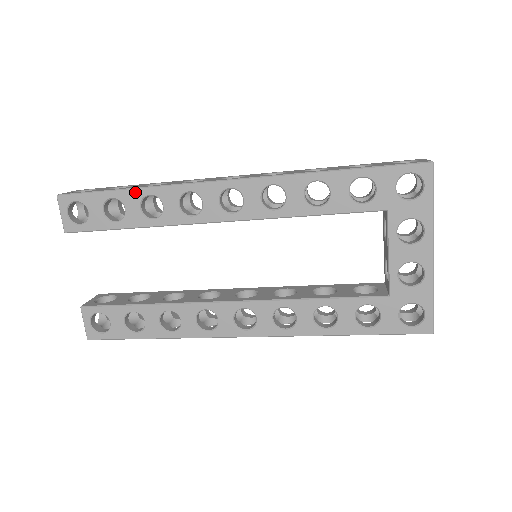
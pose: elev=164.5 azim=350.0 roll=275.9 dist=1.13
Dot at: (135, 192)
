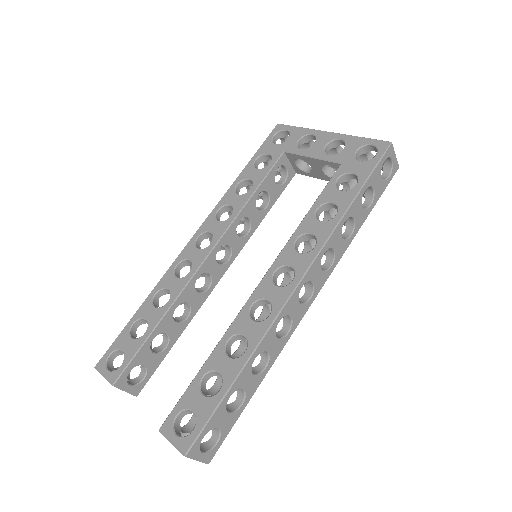
Dot at: (145, 303)
